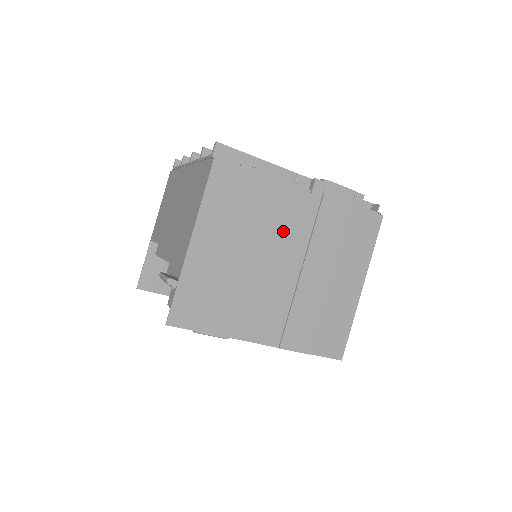
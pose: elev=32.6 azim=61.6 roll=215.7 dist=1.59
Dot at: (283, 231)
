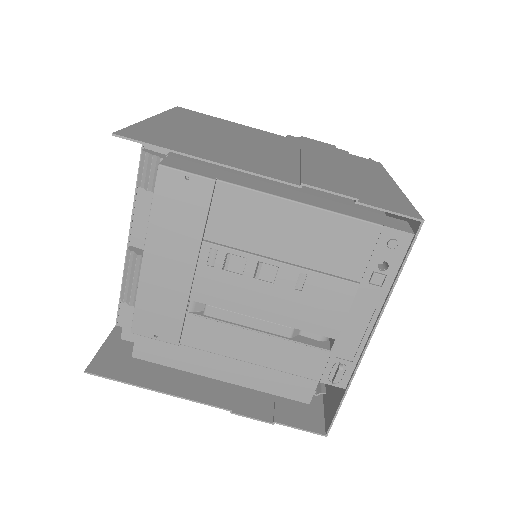
Dot at: (264, 140)
